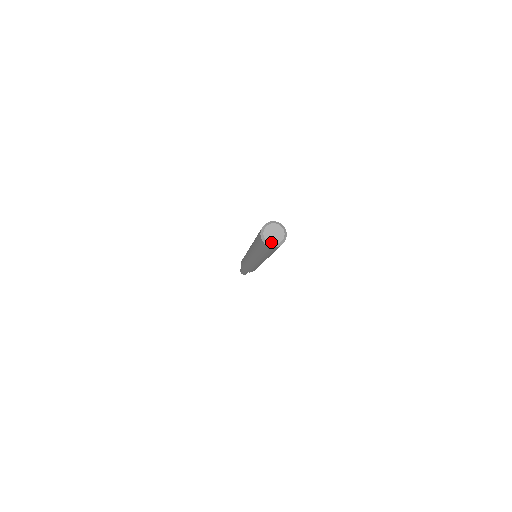
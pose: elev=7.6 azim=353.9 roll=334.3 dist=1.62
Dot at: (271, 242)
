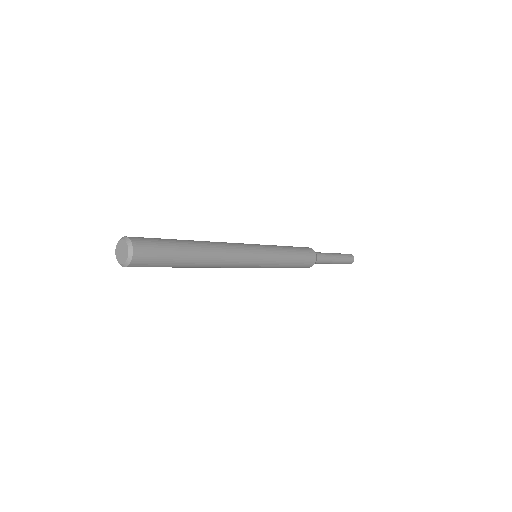
Dot at: (118, 260)
